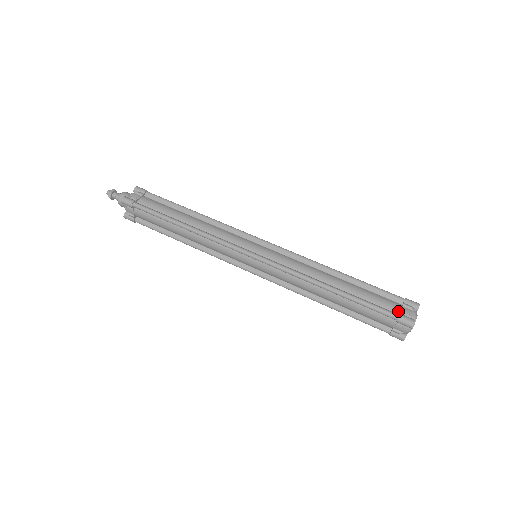
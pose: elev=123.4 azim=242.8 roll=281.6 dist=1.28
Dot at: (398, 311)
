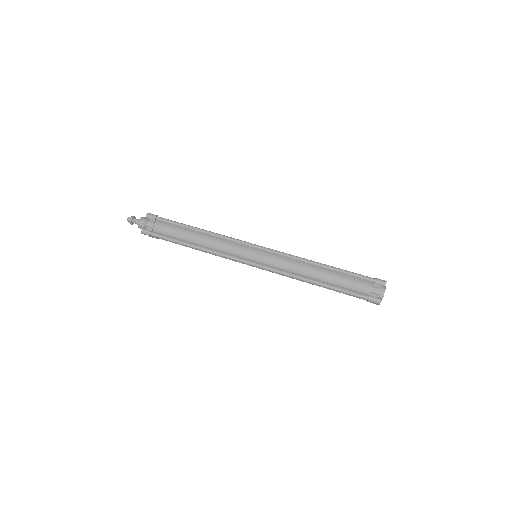
Dot at: (369, 292)
